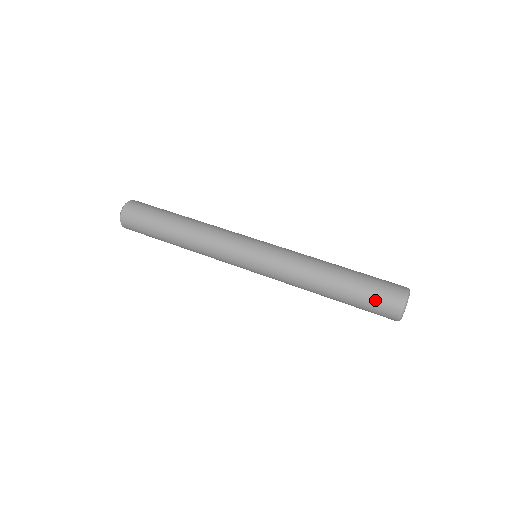
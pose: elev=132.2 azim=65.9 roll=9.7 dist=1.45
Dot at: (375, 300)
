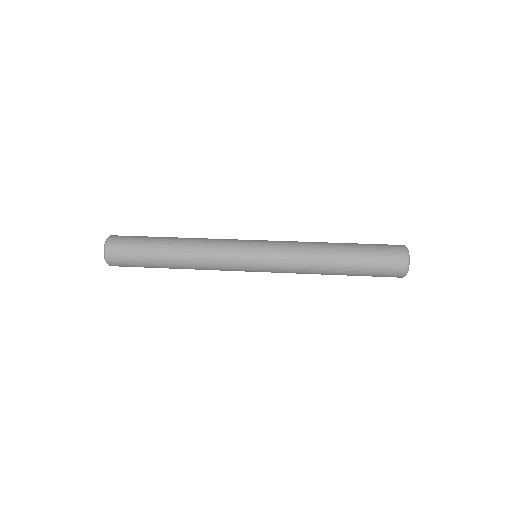
Dot at: (381, 246)
